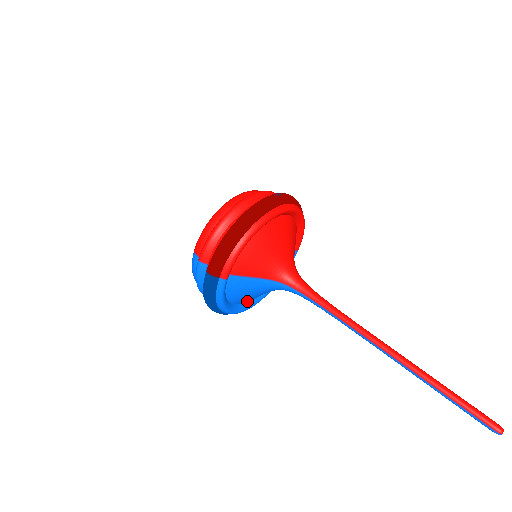
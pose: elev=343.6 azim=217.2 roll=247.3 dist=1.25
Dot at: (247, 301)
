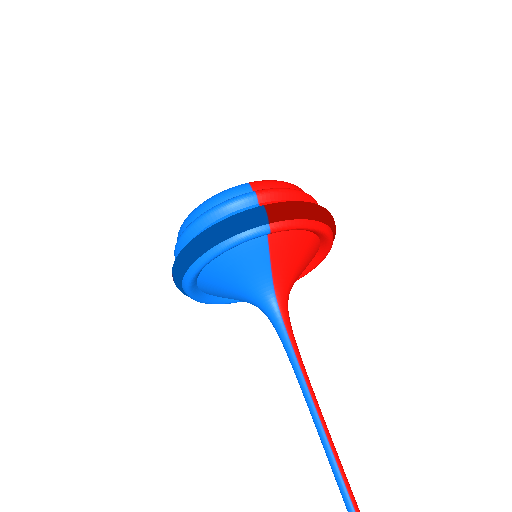
Dot at: (206, 281)
